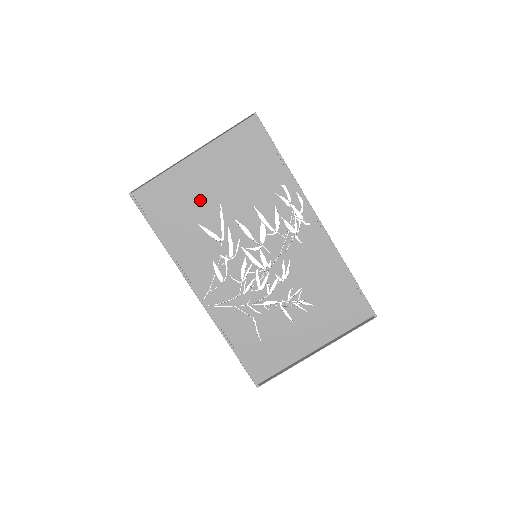
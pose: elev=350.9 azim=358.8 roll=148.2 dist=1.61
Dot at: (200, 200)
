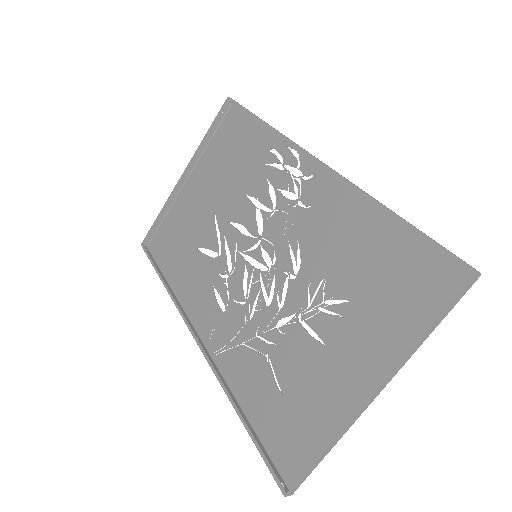
Dot at: (197, 219)
